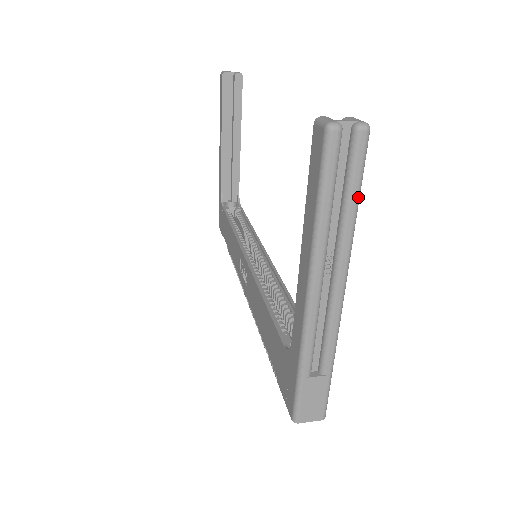
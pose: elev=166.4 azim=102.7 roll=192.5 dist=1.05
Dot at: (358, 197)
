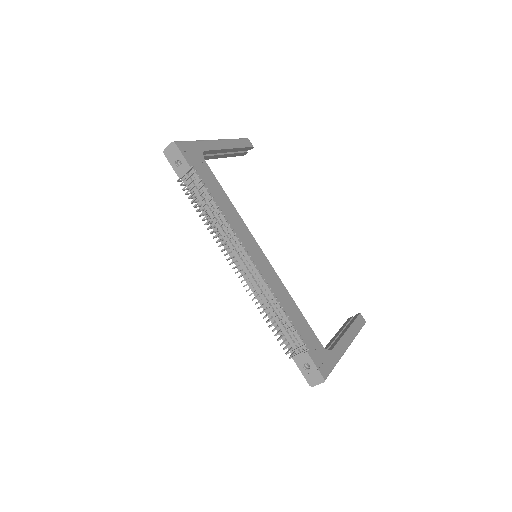
Dot at: (236, 139)
